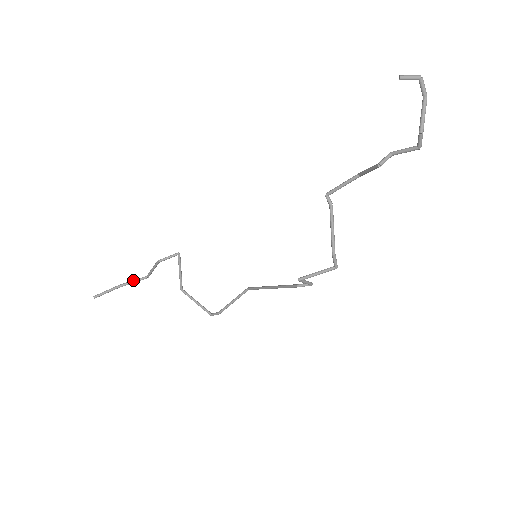
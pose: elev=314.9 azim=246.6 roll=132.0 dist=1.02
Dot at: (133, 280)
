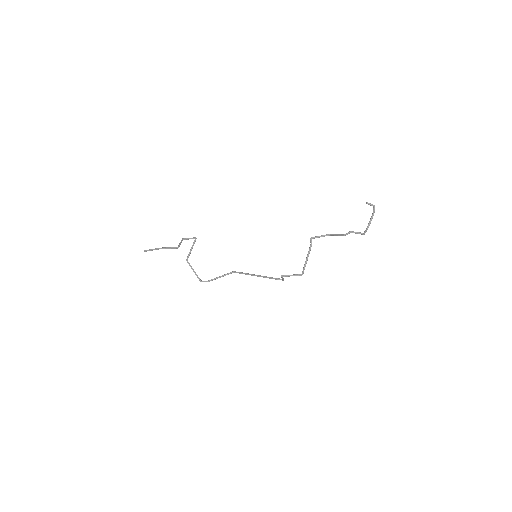
Dot at: (170, 247)
